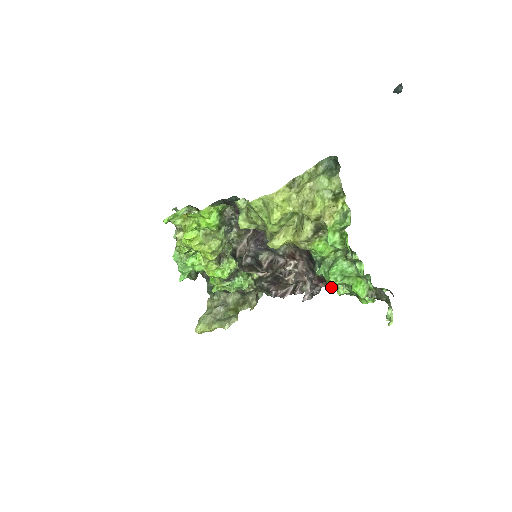
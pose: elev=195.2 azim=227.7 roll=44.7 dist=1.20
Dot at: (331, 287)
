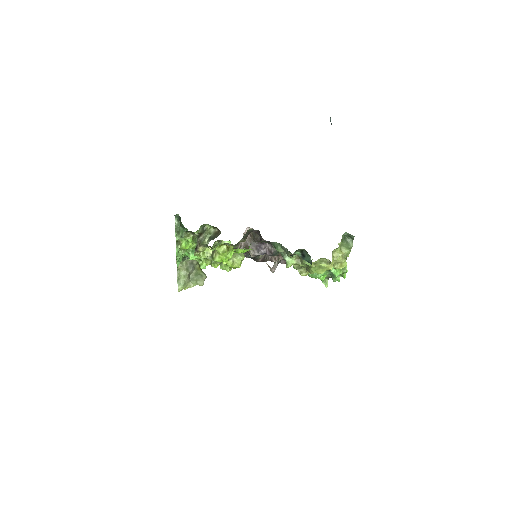
Dot at: occluded
